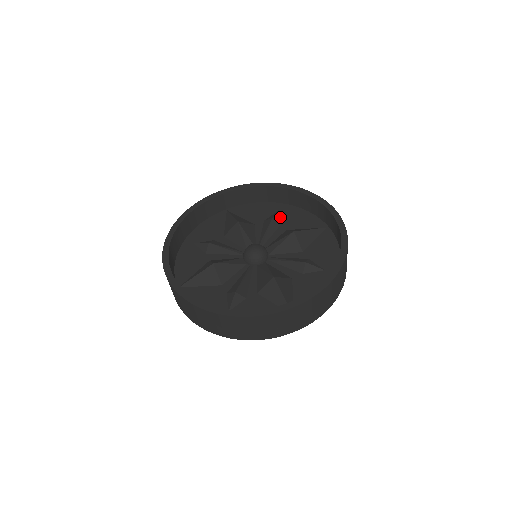
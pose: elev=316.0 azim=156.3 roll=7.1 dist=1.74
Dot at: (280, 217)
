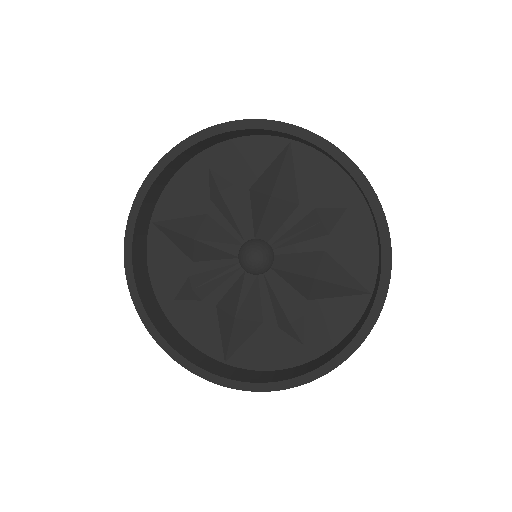
Dot at: (222, 177)
